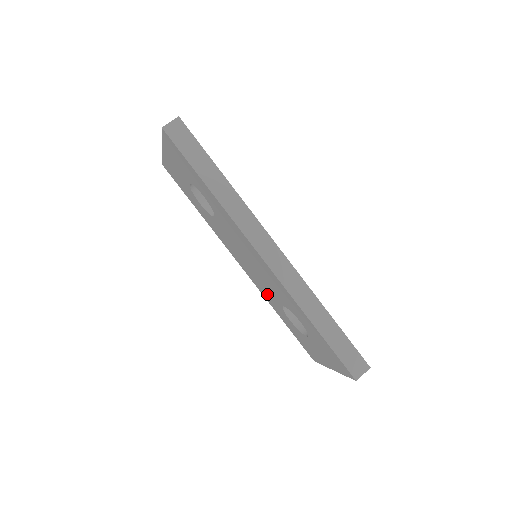
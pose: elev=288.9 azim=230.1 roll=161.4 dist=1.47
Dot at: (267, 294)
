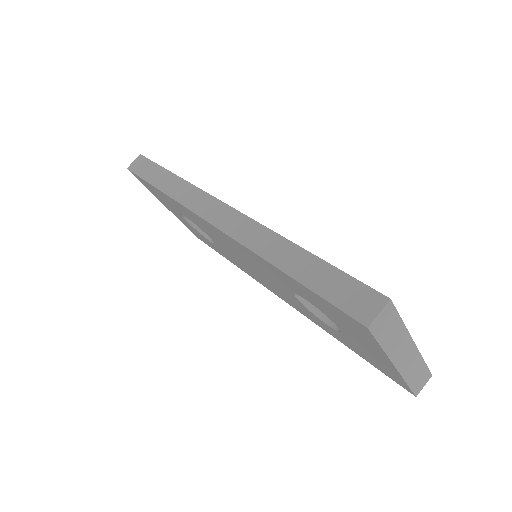
Dot at: (300, 308)
